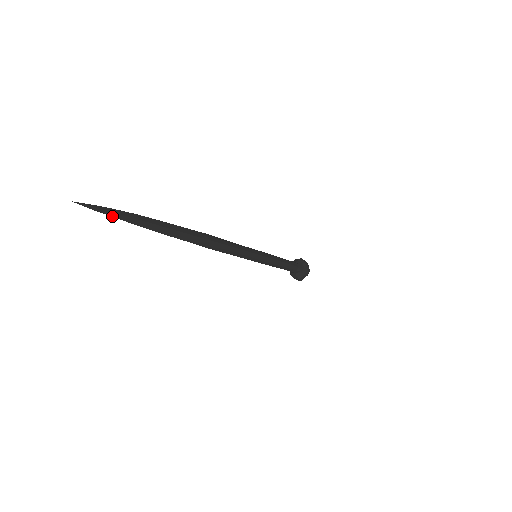
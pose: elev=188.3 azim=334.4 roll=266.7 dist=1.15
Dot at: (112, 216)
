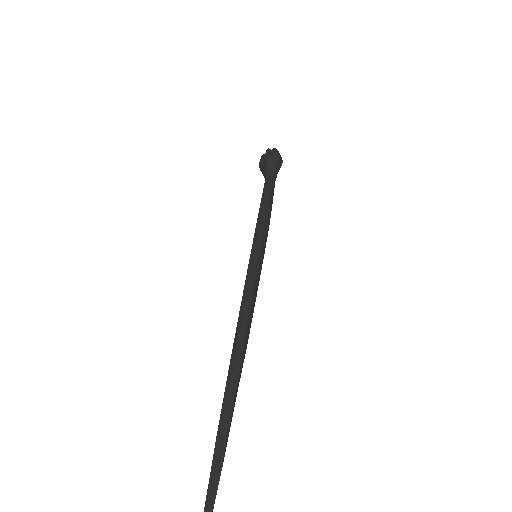
Dot at: (211, 502)
